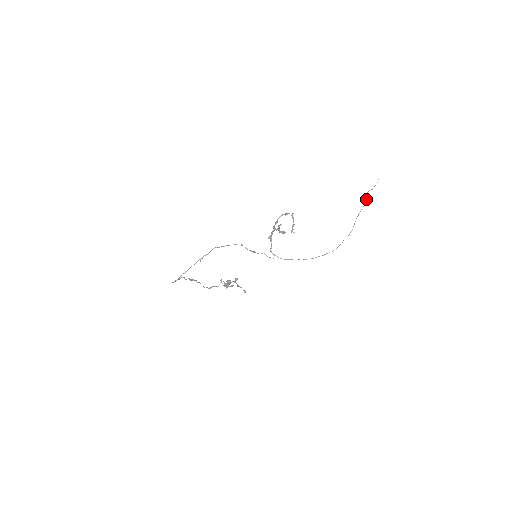
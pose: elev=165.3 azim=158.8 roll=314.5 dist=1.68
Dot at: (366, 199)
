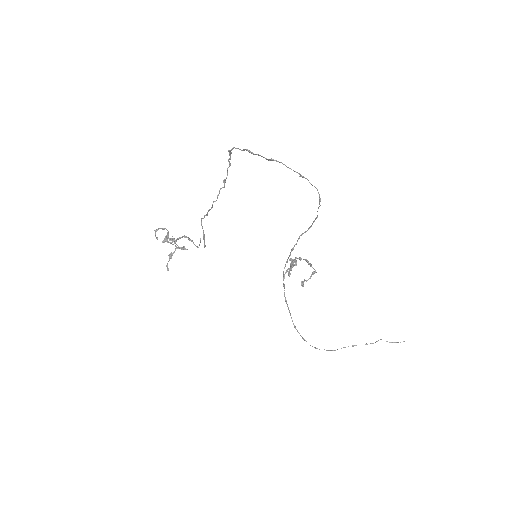
Dot at: occluded
